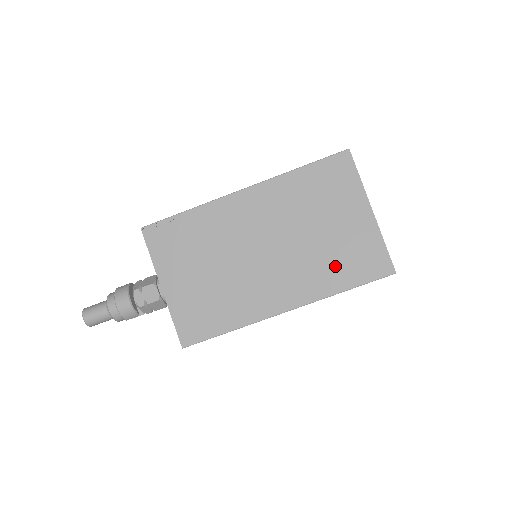
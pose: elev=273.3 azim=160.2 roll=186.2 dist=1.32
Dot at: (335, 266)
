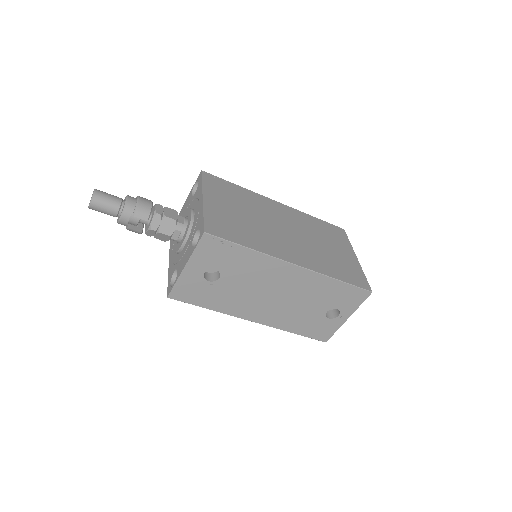
Dot at: (333, 265)
